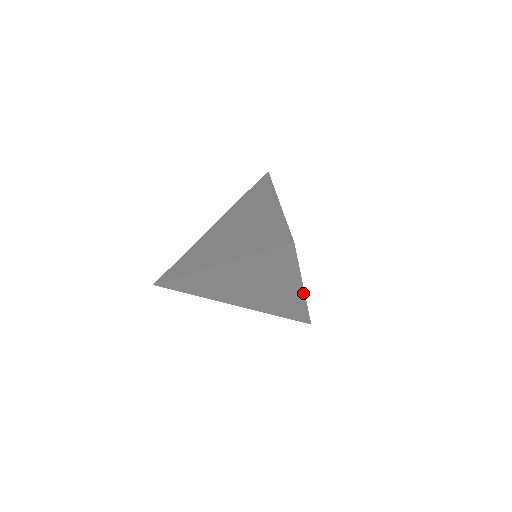
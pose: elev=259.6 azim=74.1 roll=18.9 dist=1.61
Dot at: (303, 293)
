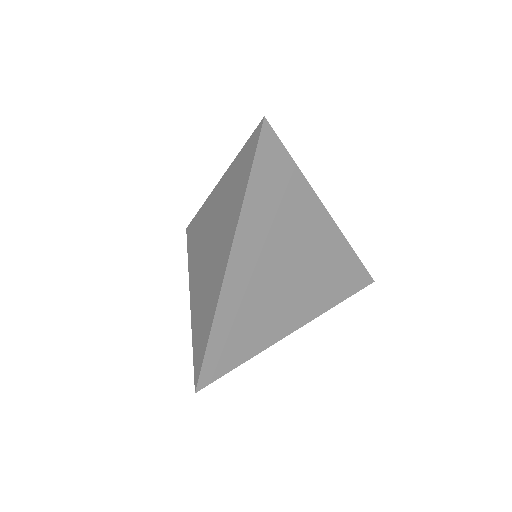
Dot at: (330, 220)
